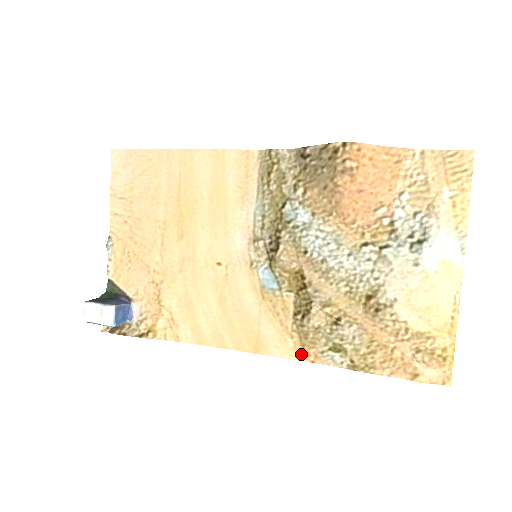
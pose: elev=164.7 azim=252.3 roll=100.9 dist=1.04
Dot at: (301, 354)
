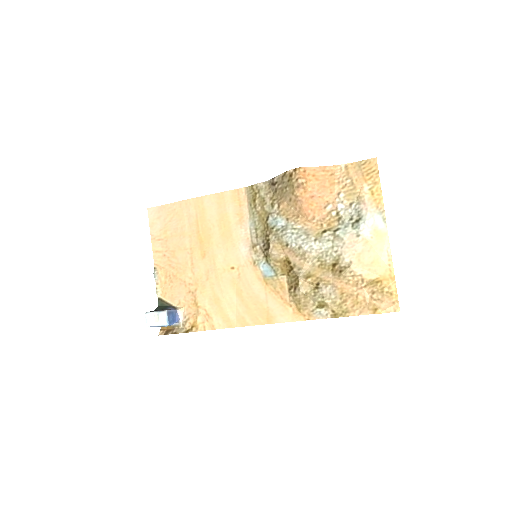
Dot at: (299, 316)
